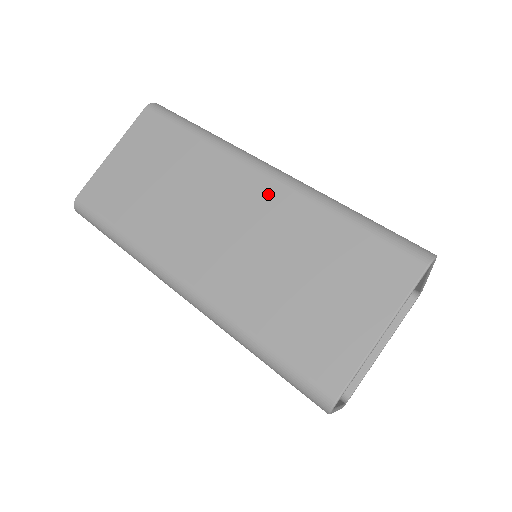
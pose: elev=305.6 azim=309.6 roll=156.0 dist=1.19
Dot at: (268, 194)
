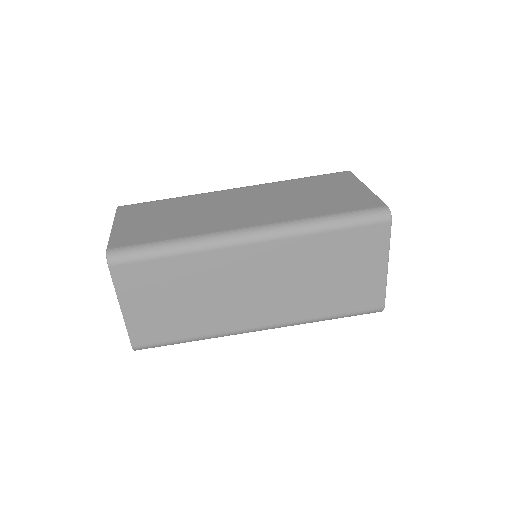
Dot at: (267, 253)
